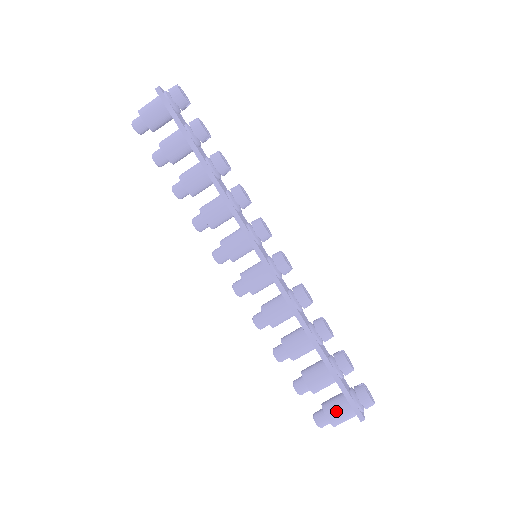
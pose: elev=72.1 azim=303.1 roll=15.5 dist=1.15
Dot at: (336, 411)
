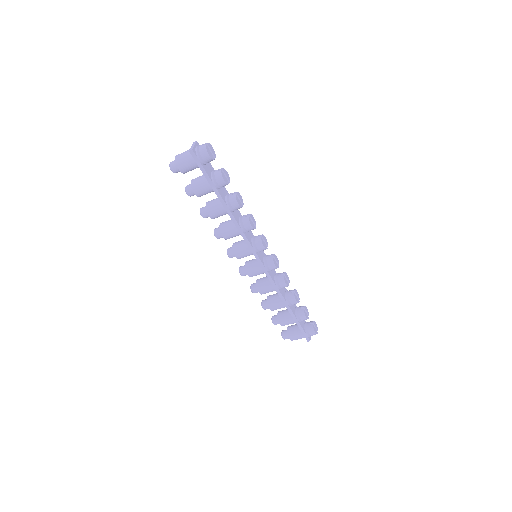
Dot at: (295, 336)
